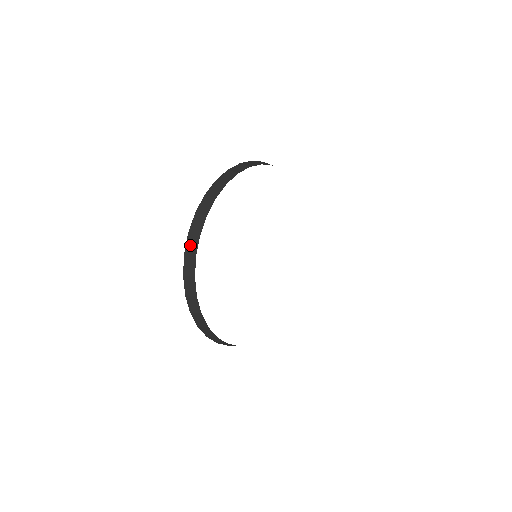
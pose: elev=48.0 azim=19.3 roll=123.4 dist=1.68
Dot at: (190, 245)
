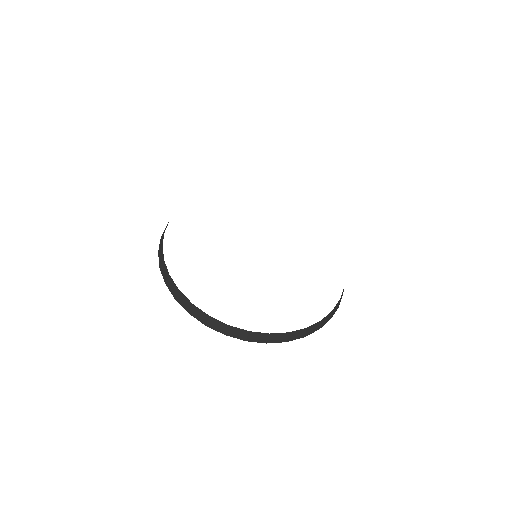
Dot at: (164, 273)
